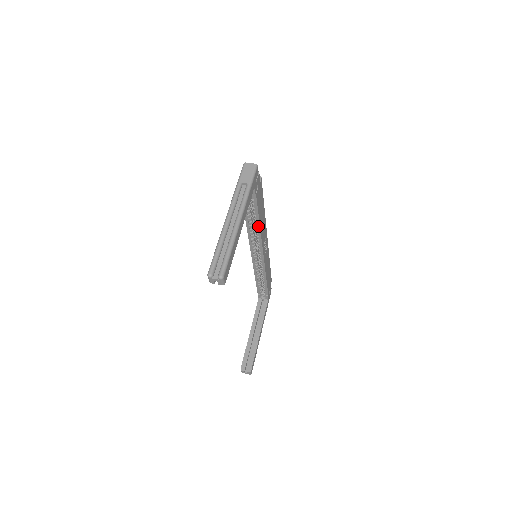
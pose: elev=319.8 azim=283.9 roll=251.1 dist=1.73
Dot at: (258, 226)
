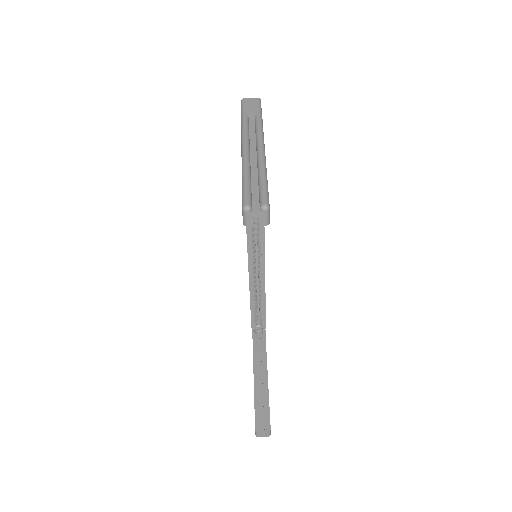
Dot at: occluded
